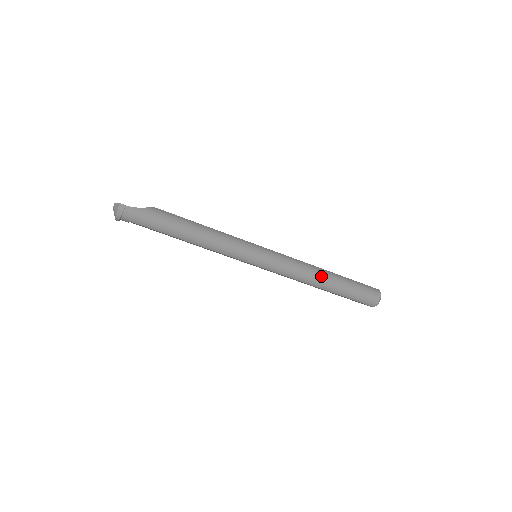
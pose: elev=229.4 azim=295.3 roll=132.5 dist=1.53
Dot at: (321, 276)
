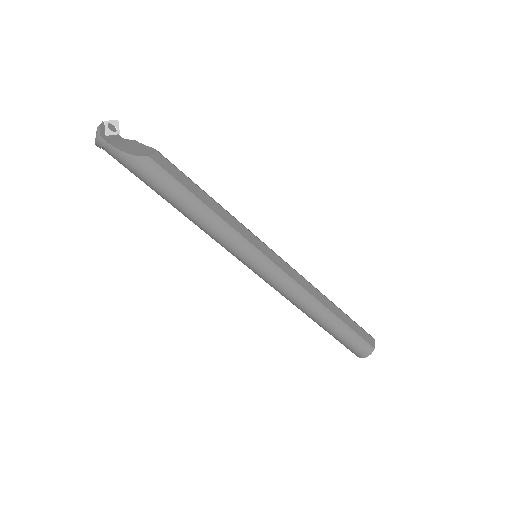
Dot at: (314, 313)
